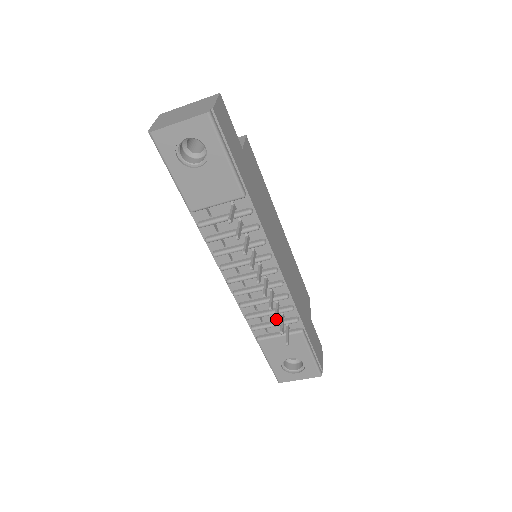
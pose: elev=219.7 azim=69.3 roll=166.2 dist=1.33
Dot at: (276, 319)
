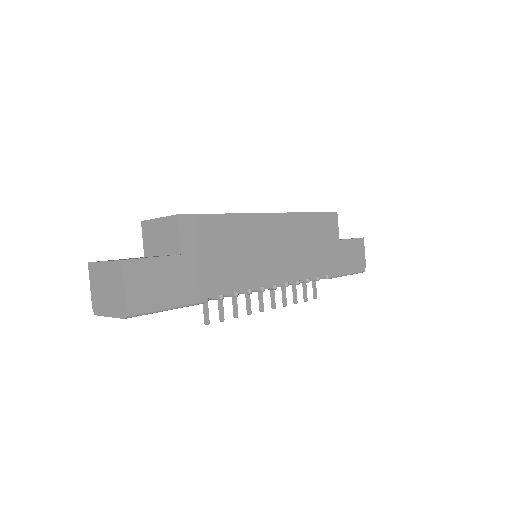
Dot at: (294, 303)
